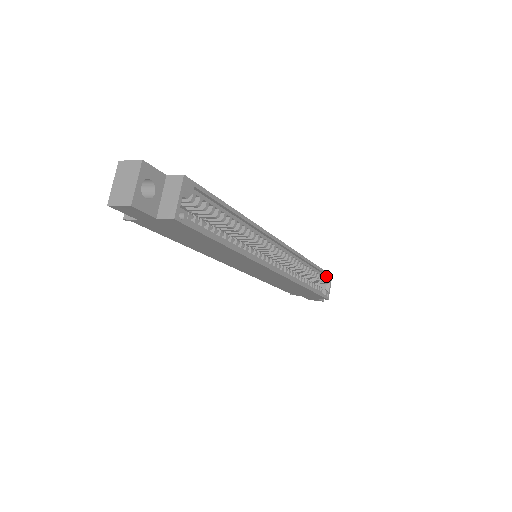
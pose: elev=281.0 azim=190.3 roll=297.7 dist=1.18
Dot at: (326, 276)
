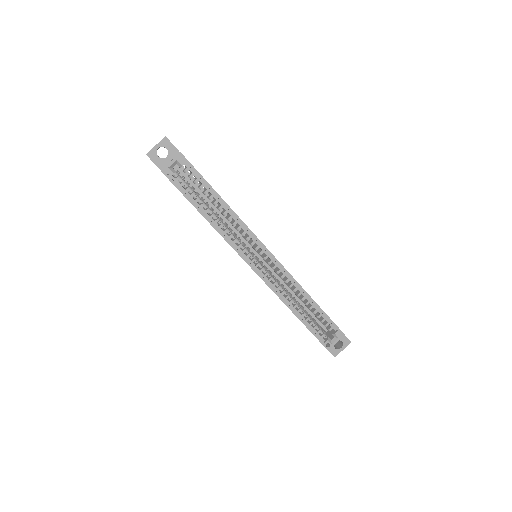
Dot at: (337, 329)
